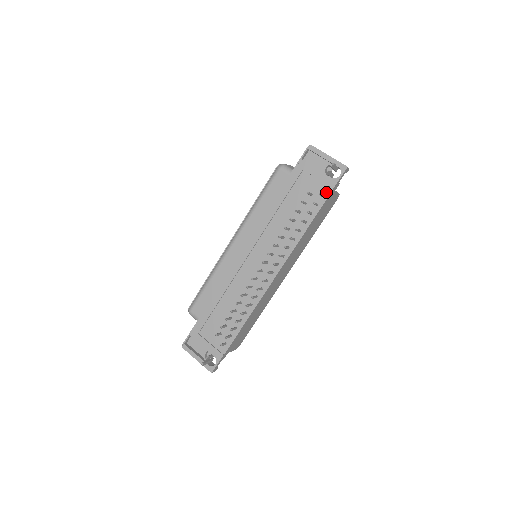
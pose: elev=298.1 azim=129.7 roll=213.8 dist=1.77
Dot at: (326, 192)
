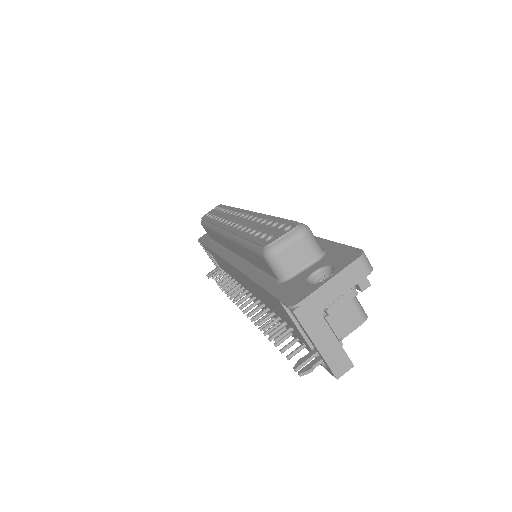
Dot at: occluded
